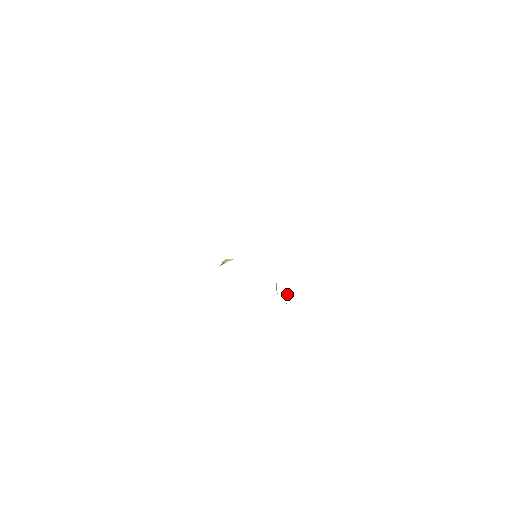
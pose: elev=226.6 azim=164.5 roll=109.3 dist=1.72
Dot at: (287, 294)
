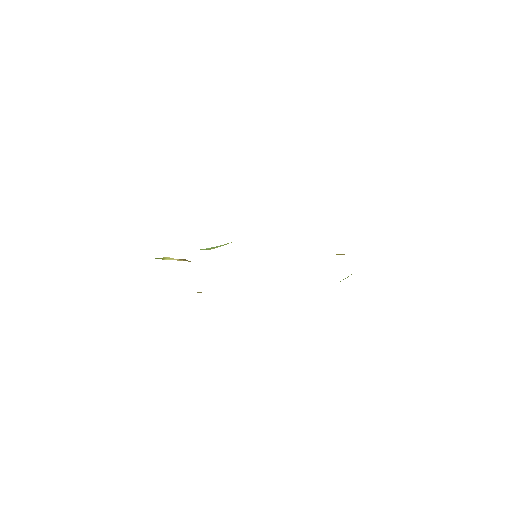
Dot at: occluded
